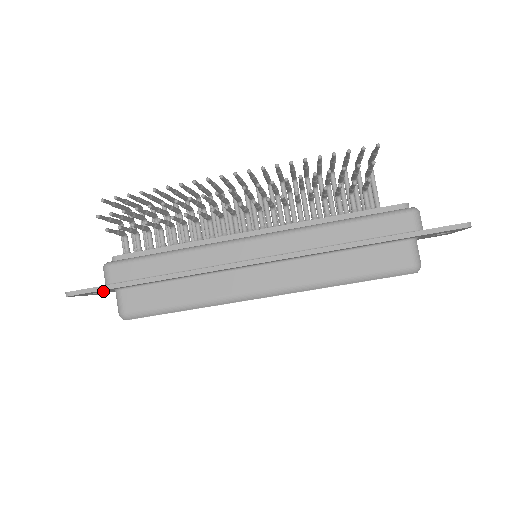
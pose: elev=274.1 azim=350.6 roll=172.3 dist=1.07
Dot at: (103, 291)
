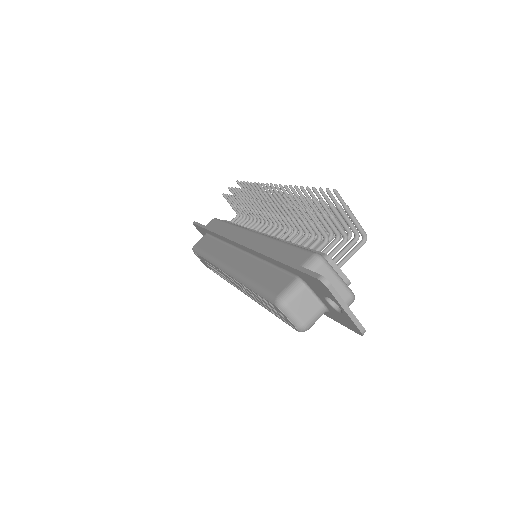
Dot at: occluded
